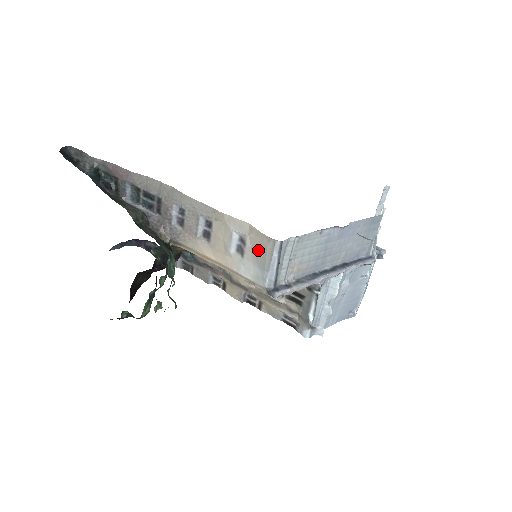
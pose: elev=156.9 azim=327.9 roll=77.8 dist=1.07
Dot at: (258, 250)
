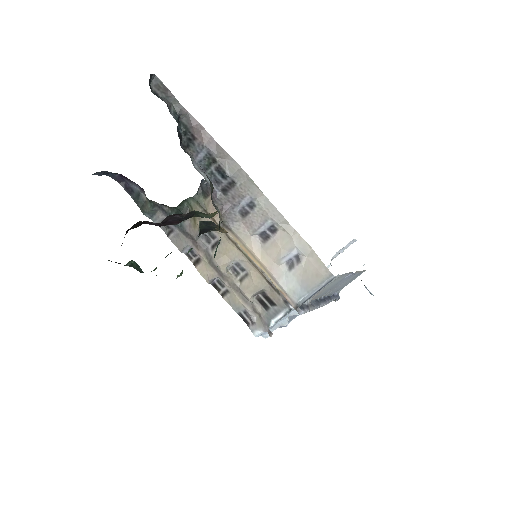
Dot at: (310, 273)
